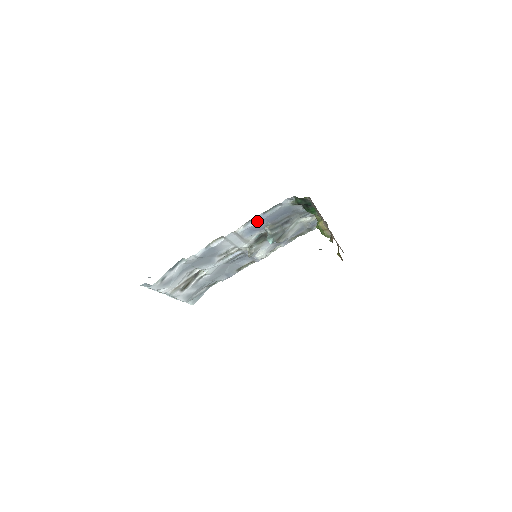
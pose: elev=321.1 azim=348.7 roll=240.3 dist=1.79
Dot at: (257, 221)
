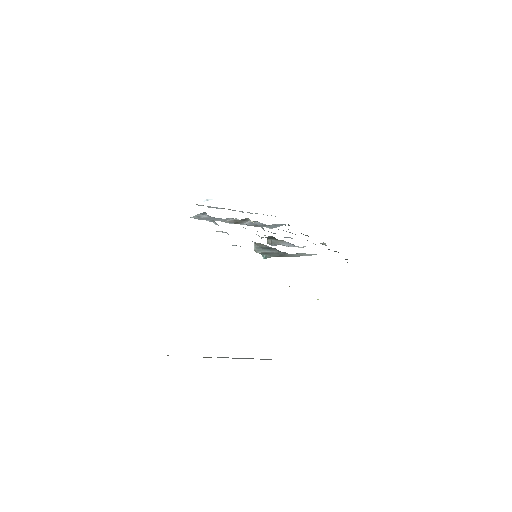
Dot at: occluded
